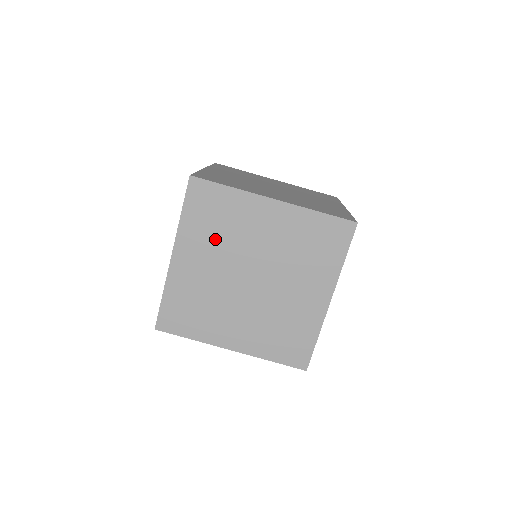
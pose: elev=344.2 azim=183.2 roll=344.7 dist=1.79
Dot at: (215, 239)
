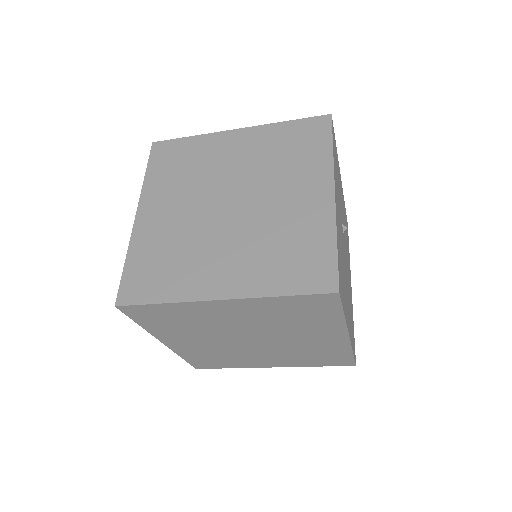
Dot at: (182, 182)
